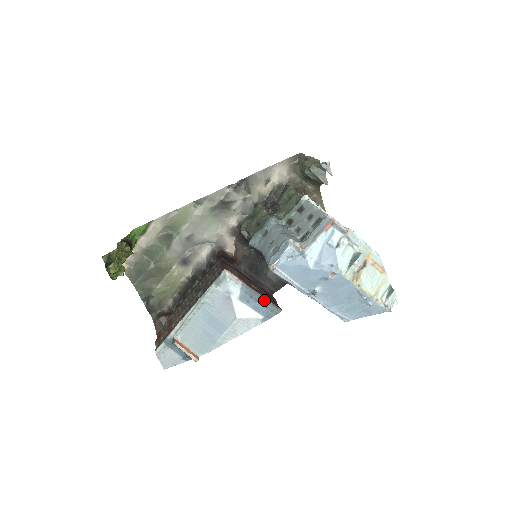
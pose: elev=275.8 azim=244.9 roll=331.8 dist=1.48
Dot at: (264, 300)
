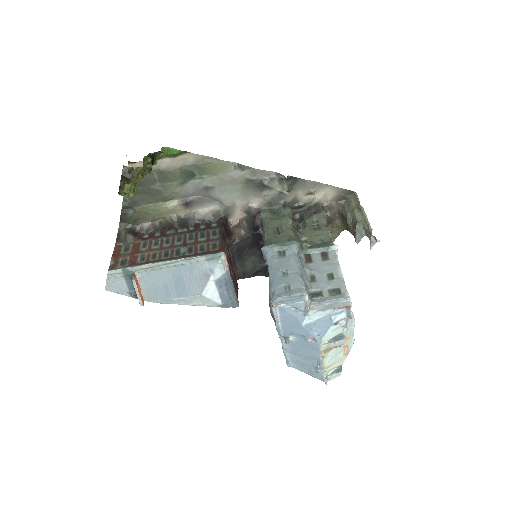
Dot at: (233, 292)
